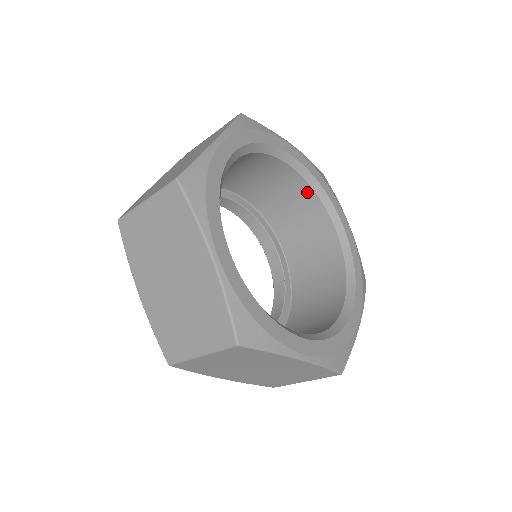
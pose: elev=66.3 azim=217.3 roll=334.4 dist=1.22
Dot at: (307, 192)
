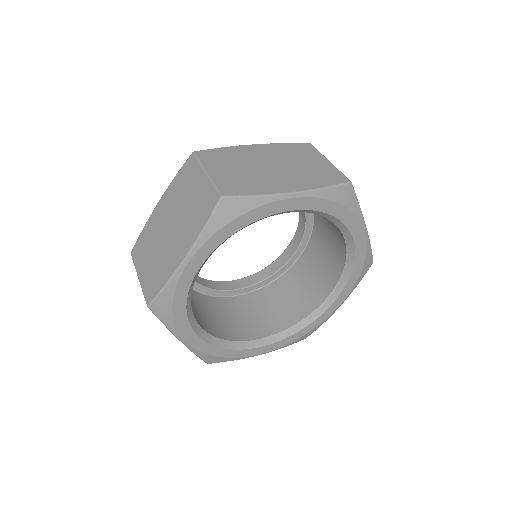
Dot at: occluded
